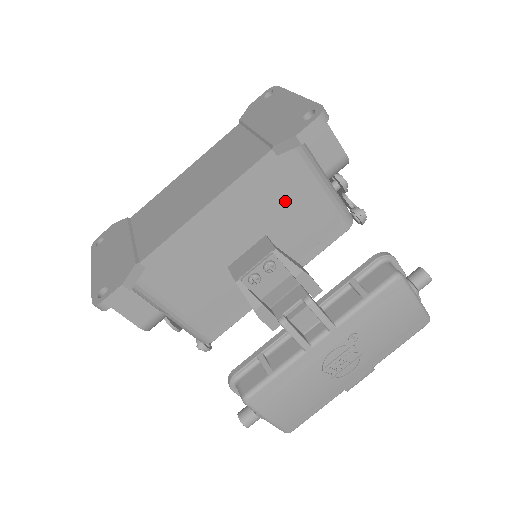
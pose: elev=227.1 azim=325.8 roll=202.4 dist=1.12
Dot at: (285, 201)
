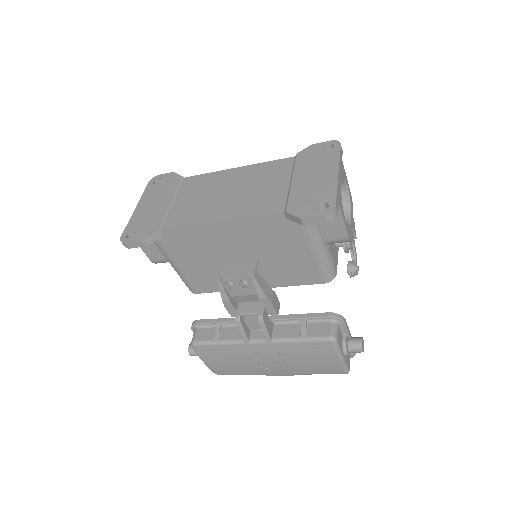
Dot at: (282, 246)
